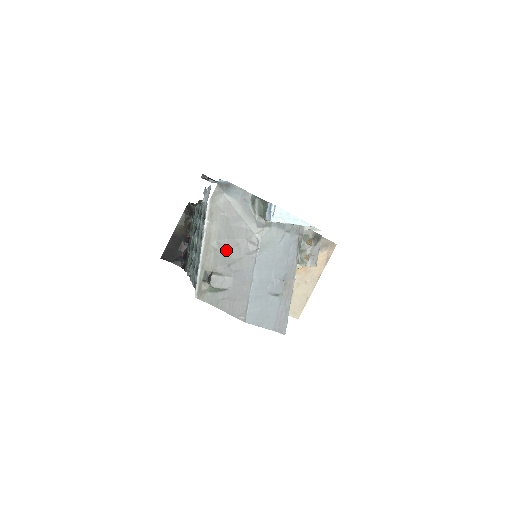
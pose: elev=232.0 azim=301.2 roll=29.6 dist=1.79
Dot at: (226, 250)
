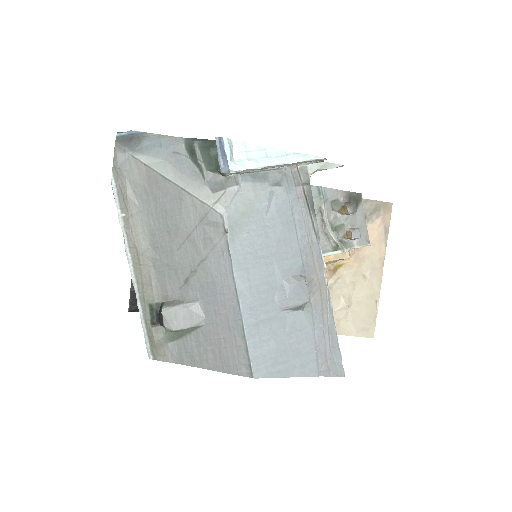
Dot at: (172, 254)
